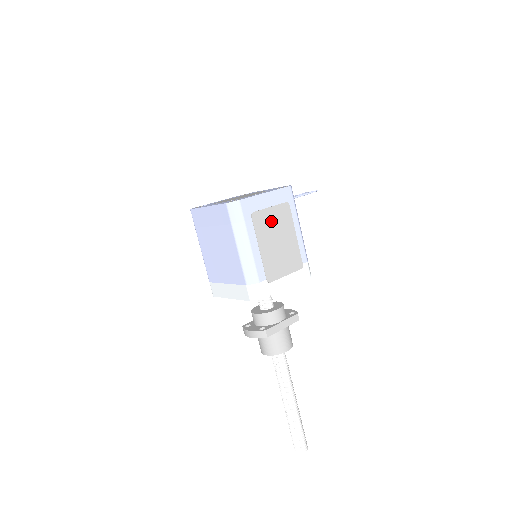
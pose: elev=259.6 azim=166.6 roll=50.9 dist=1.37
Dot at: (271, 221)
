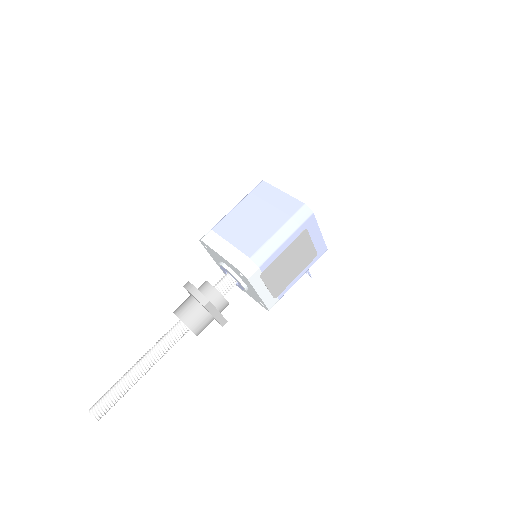
Dot at: (303, 249)
